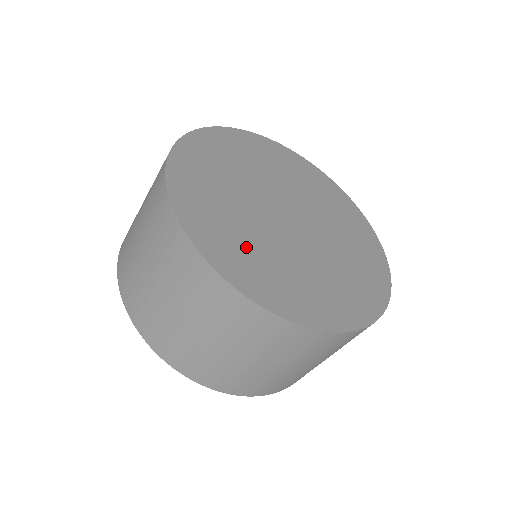
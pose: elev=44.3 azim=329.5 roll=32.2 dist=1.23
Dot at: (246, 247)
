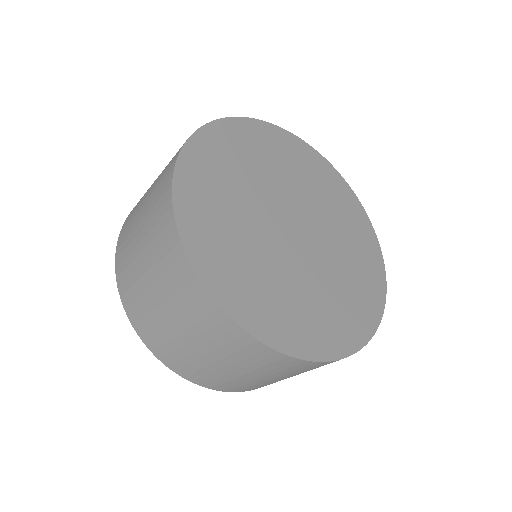
Dot at: (222, 192)
